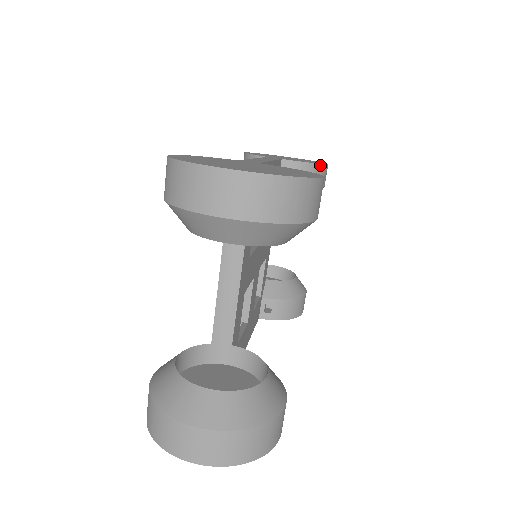
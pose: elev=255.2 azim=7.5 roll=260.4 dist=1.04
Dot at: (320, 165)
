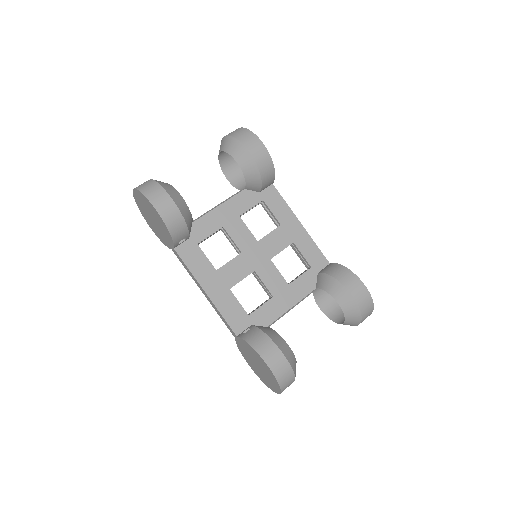
Dot at: (350, 271)
